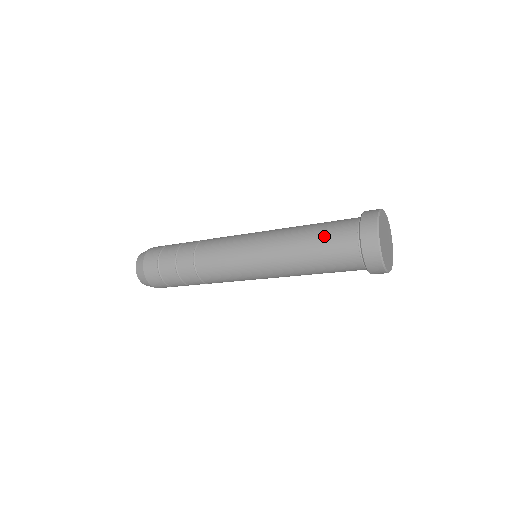
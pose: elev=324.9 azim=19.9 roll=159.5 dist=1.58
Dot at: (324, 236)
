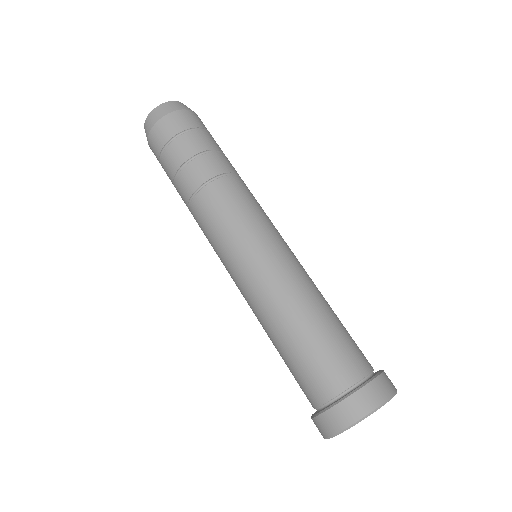
Dot at: (308, 355)
